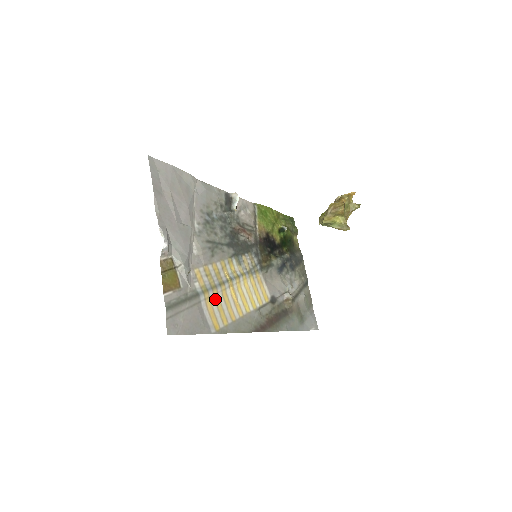
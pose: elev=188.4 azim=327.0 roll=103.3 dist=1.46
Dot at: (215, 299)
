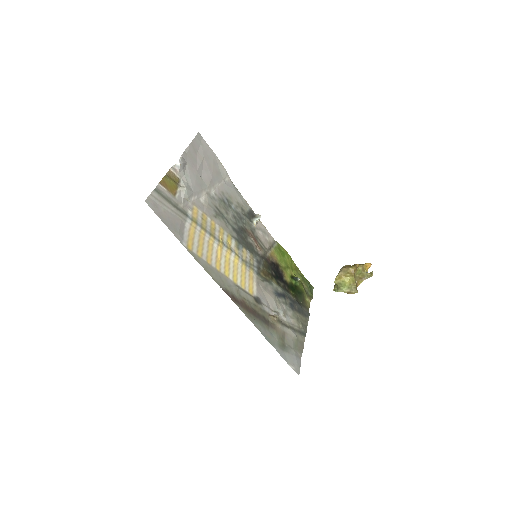
Dot at: (200, 235)
